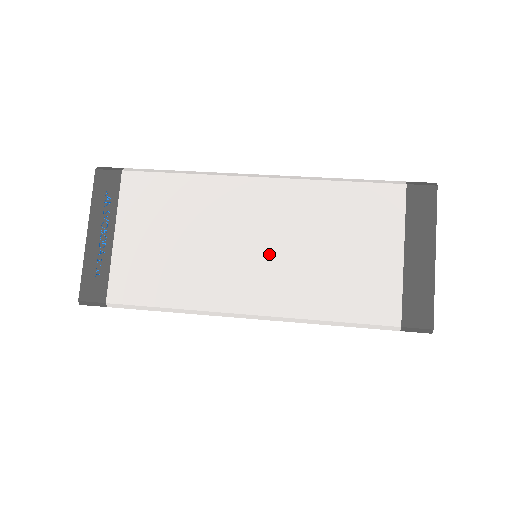
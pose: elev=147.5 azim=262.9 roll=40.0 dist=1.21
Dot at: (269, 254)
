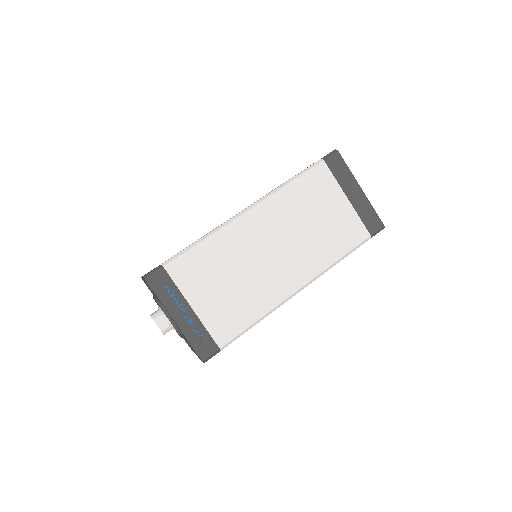
Dot at: (286, 249)
